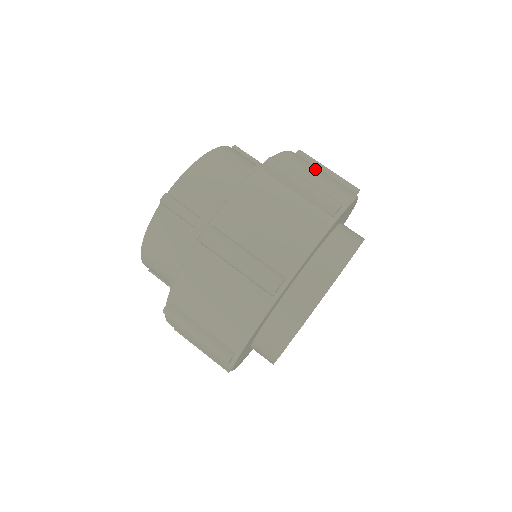
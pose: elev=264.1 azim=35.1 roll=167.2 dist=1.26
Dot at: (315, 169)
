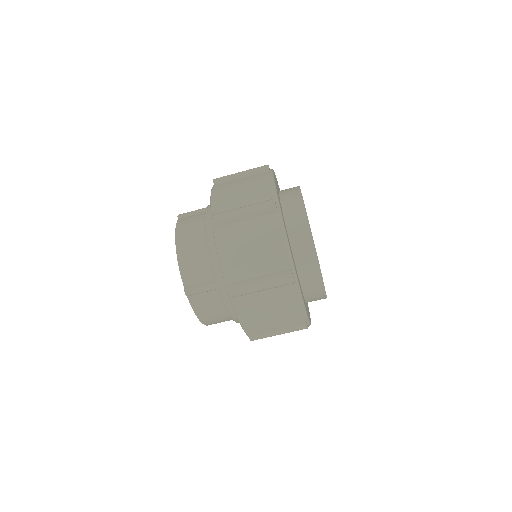
Dot at: (236, 188)
